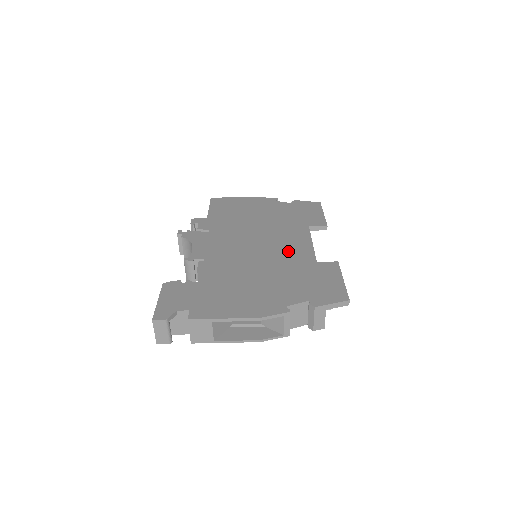
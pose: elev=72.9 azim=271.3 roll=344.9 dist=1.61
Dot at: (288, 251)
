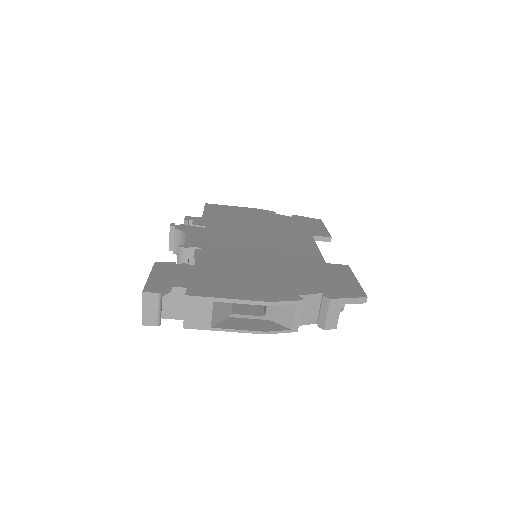
Dot at: (293, 251)
